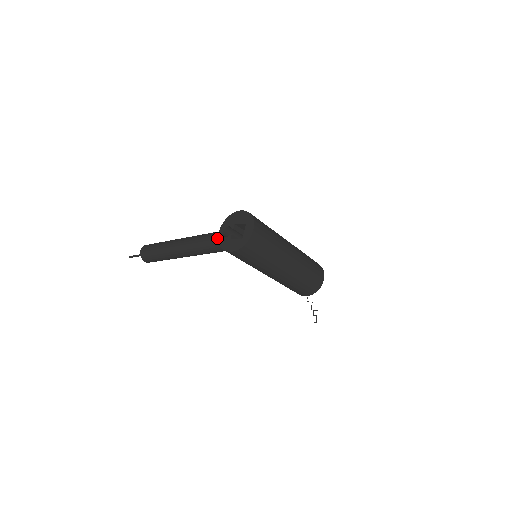
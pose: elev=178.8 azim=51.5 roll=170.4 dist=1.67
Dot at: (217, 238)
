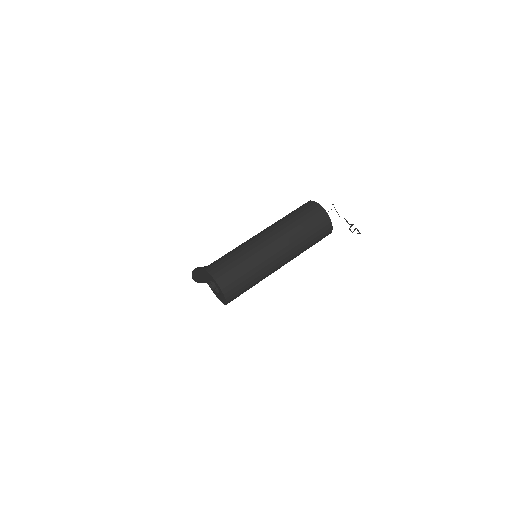
Dot at: occluded
